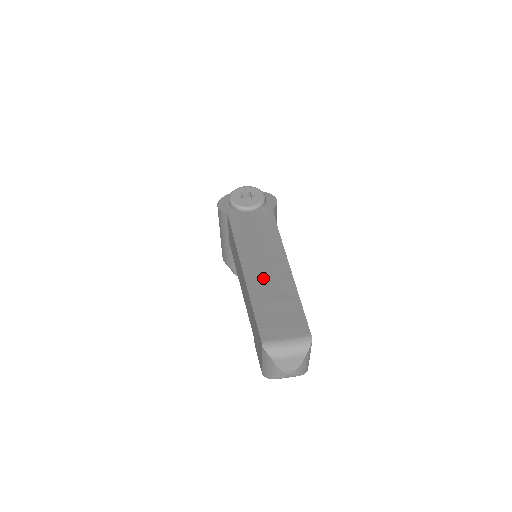
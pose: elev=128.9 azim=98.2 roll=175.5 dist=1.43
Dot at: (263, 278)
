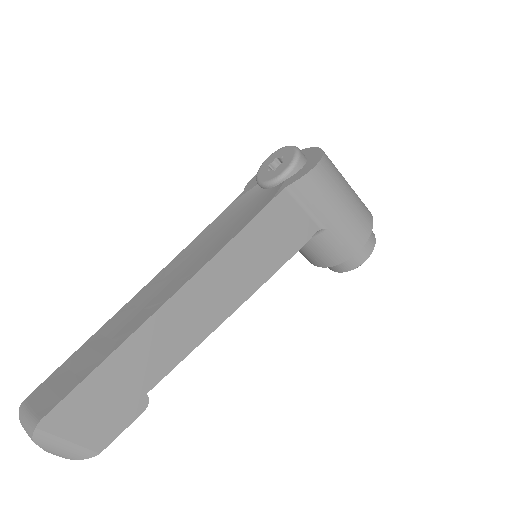
Dot at: (134, 309)
